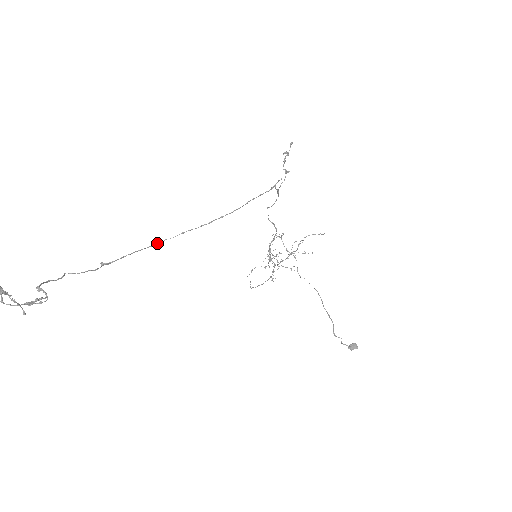
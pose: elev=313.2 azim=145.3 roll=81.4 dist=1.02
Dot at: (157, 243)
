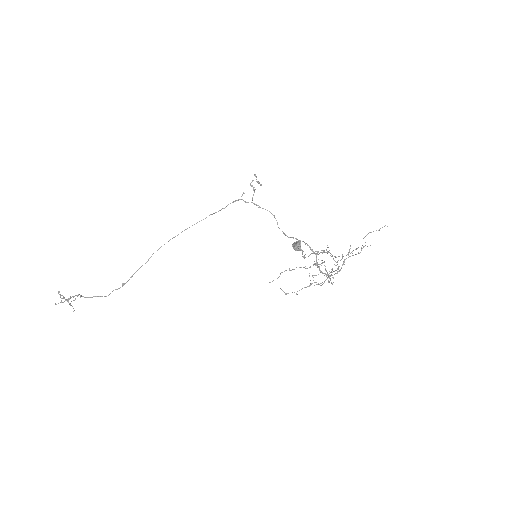
Dot at: (148, 260)
